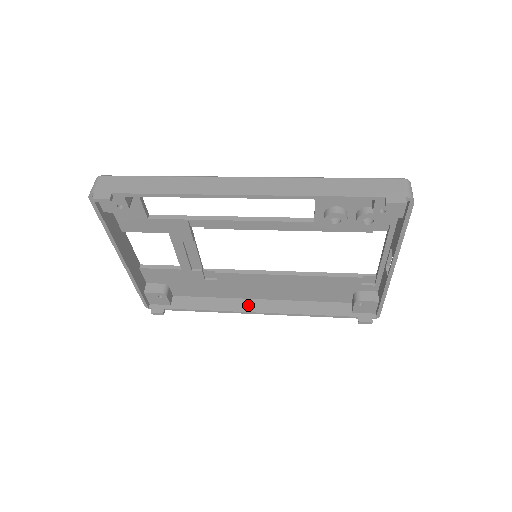
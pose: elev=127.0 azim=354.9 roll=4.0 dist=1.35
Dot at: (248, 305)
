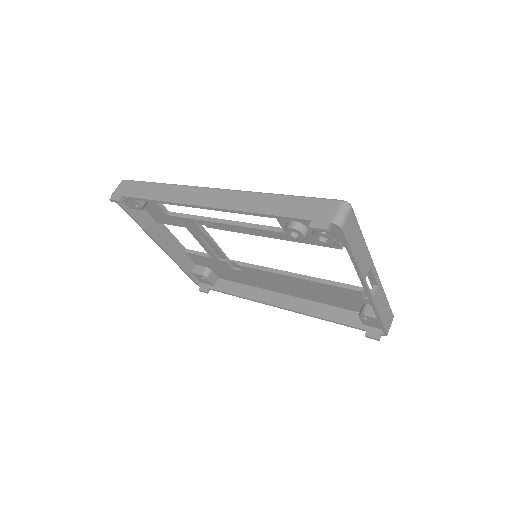
Dot at: (272, 298)
